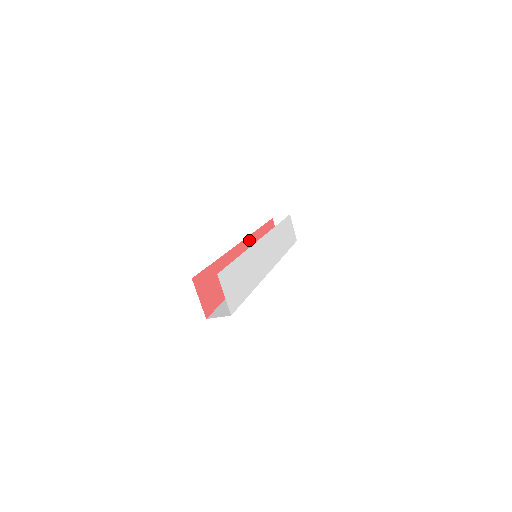
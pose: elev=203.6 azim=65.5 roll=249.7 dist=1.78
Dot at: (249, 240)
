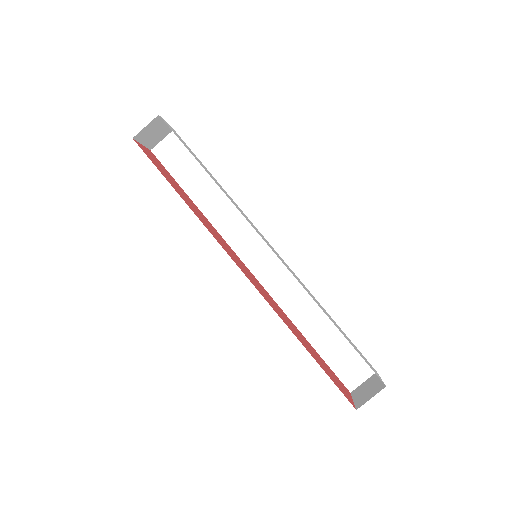
Dot at: (265, 291)
